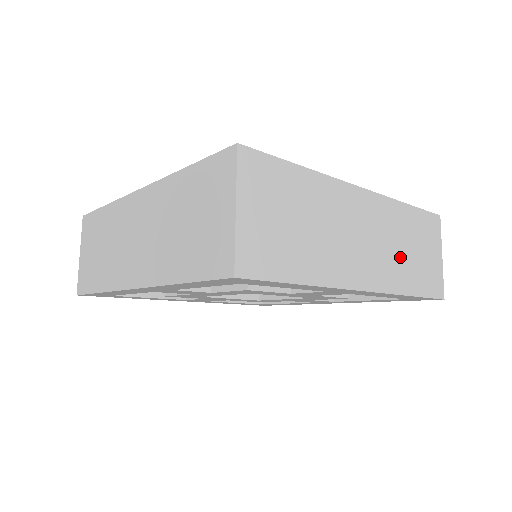
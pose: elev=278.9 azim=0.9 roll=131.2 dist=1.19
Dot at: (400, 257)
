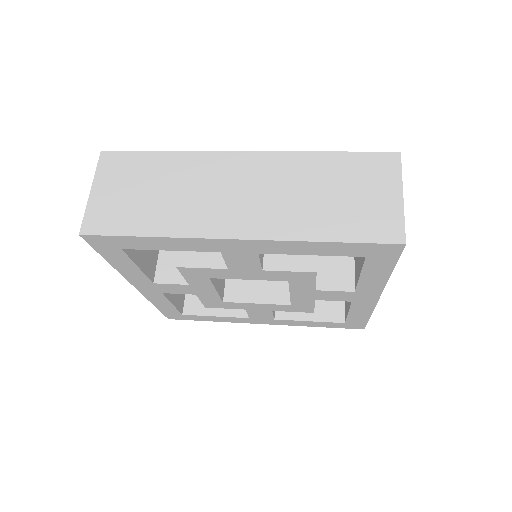
Dot at: occluded
